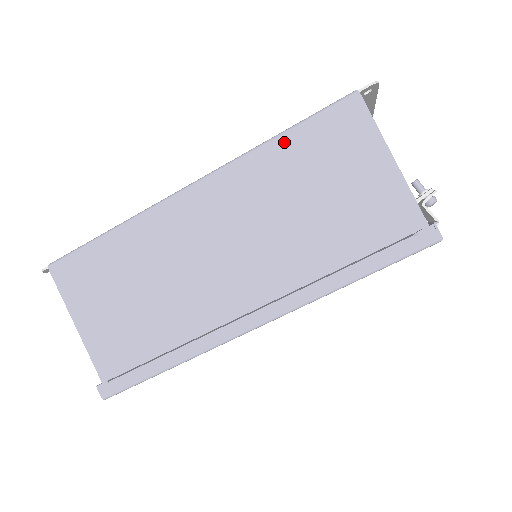
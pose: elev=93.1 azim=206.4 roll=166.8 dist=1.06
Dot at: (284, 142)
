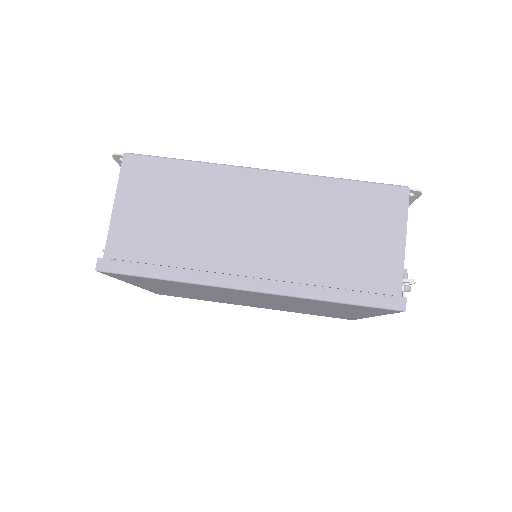
Dot at: (345, 186)
